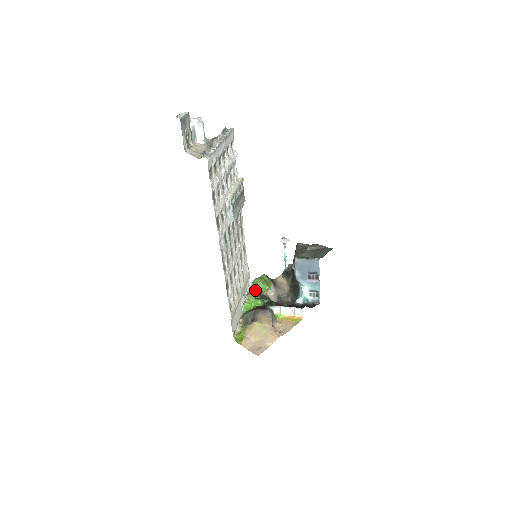
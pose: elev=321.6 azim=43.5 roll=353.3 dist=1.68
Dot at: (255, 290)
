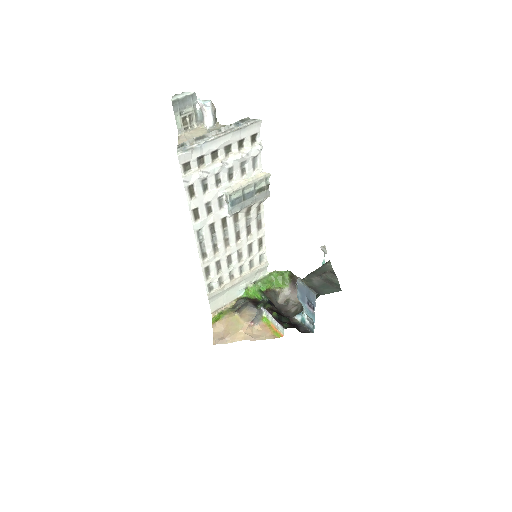
Dot at: (265, 282)
